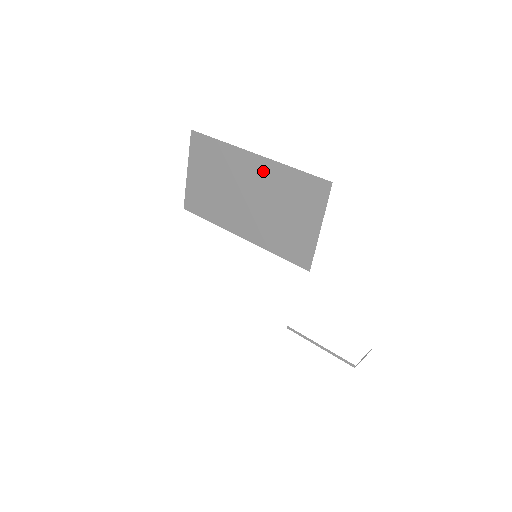
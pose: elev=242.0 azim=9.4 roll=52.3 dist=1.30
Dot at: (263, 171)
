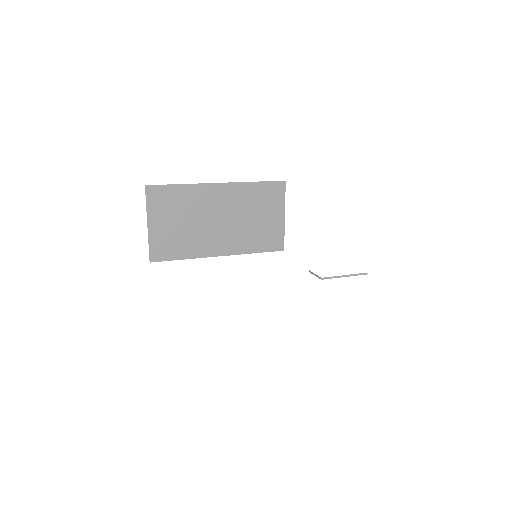
Dot at: (230, 194)
